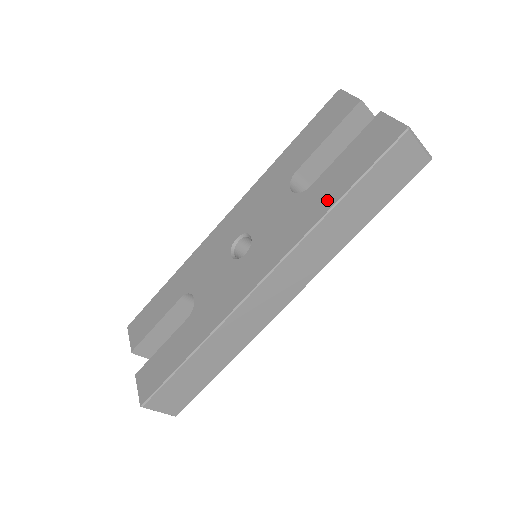
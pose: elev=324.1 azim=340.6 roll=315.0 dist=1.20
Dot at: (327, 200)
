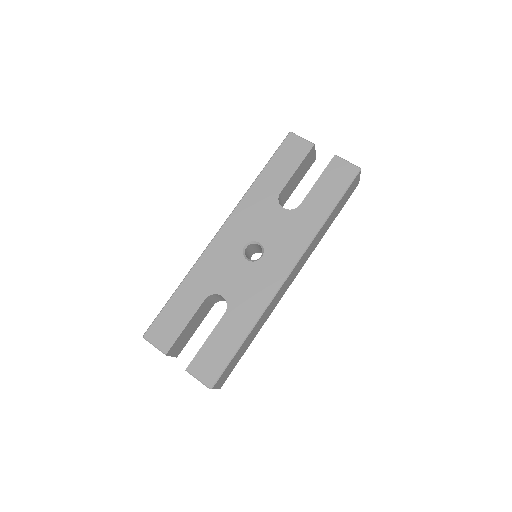
Dot at: (320, 214)
